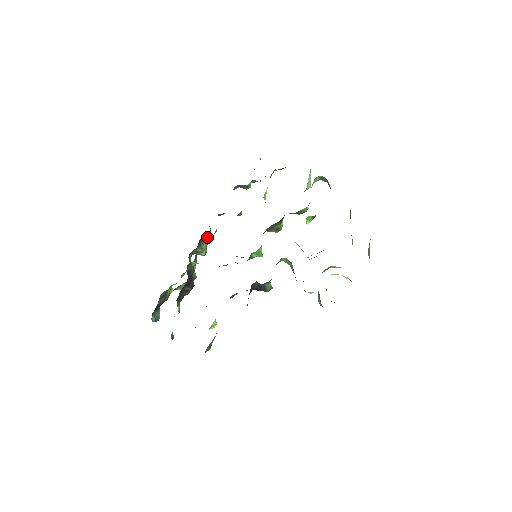
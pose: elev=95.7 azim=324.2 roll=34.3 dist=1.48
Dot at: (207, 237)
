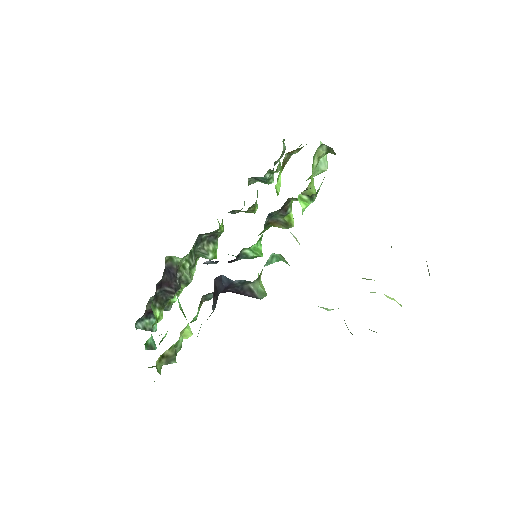
Dot at: (214, 237)
